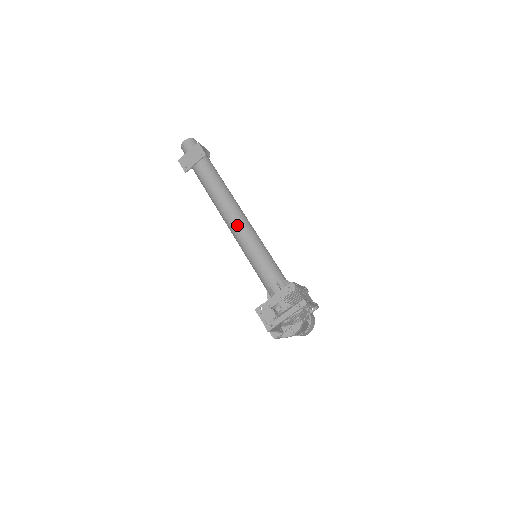
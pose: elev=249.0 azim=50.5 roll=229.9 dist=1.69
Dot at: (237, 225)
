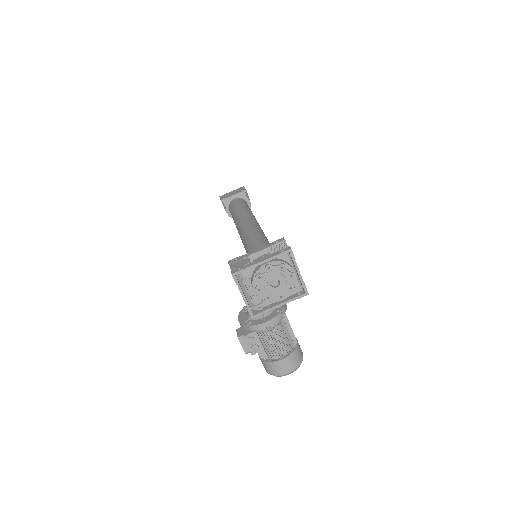
Dot at: (248, 224)
